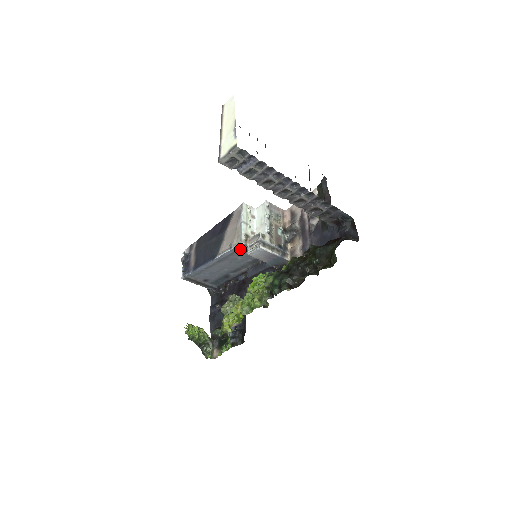
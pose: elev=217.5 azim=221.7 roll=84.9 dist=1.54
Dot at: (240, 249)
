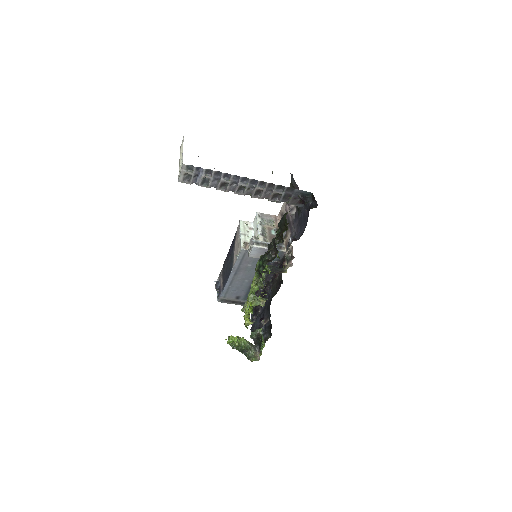
Dot at: (244, 256)
